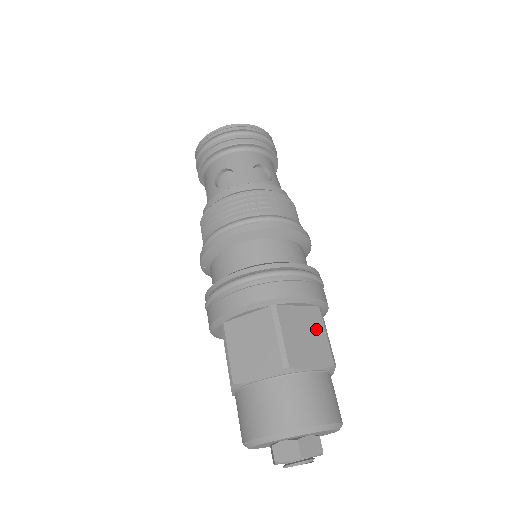
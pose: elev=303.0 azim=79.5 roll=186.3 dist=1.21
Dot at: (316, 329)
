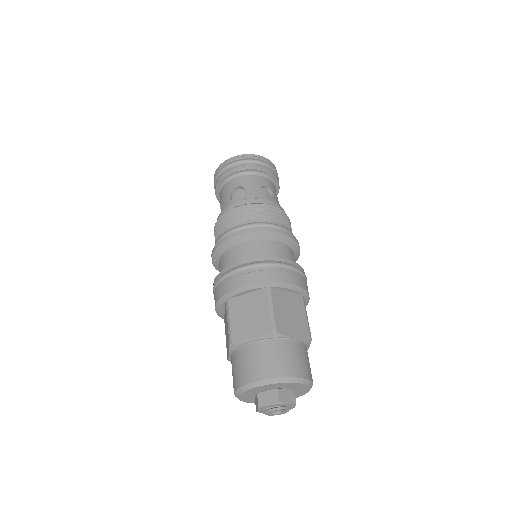
Dot at: (299, 310)
